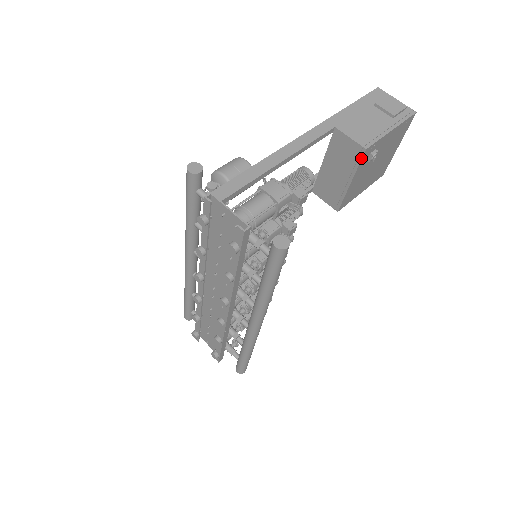
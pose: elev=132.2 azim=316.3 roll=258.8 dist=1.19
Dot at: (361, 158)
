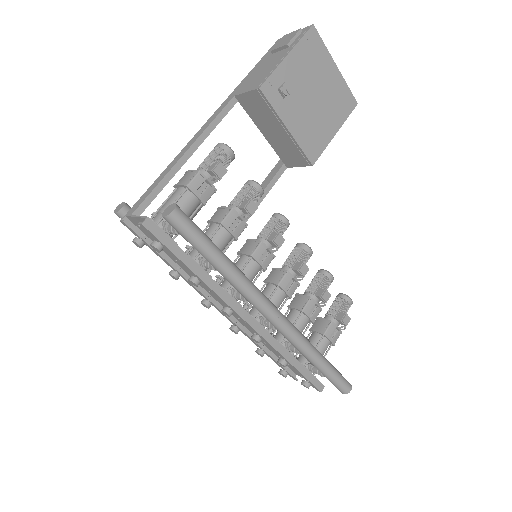
Dot at: (266, 100)
